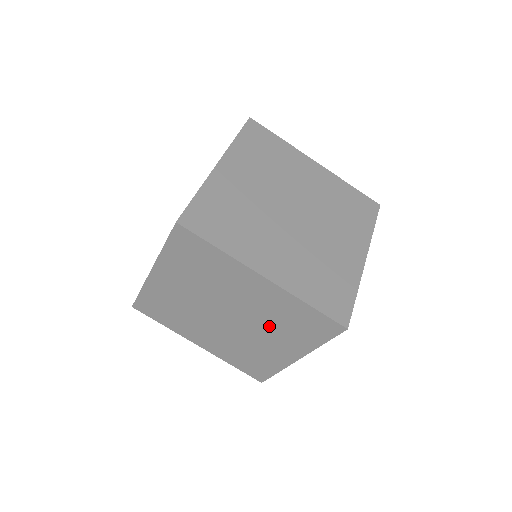
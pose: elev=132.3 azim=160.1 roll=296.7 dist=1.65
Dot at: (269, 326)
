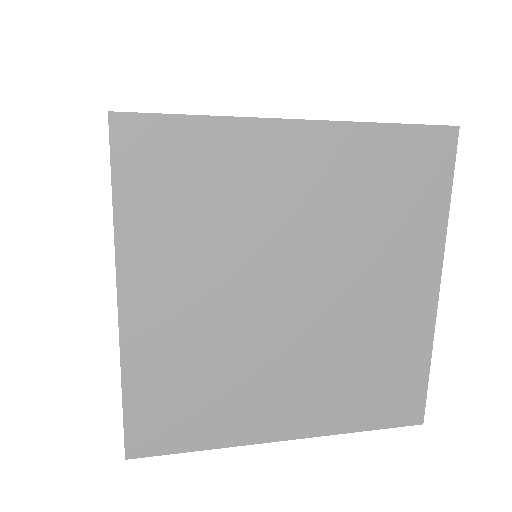
Dot at: occluded
